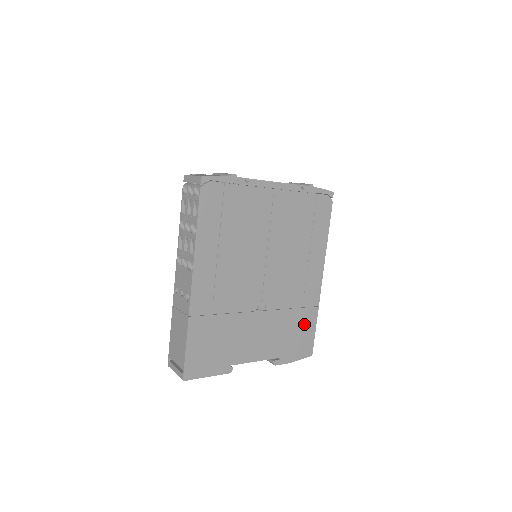
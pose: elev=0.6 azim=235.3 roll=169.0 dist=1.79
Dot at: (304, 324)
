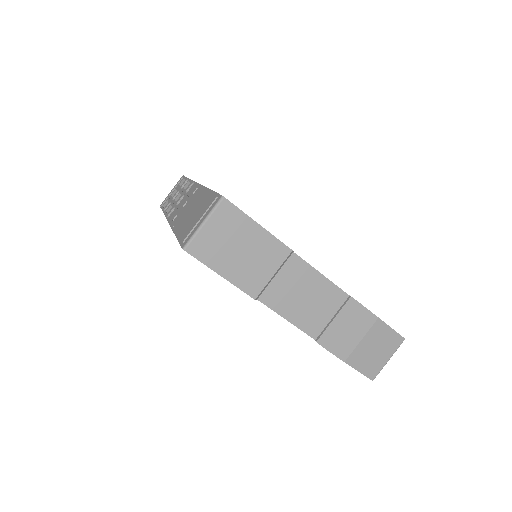
Dot at: occluded
